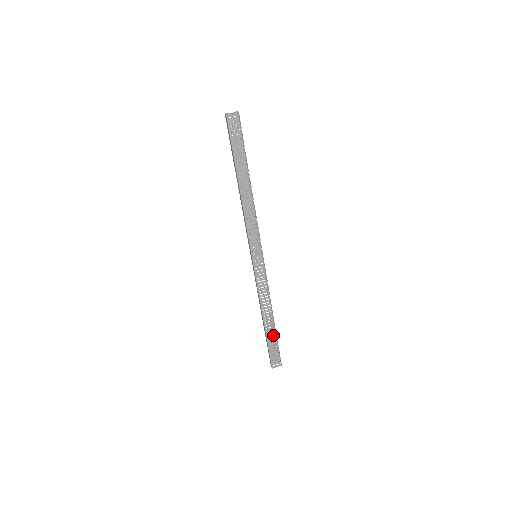
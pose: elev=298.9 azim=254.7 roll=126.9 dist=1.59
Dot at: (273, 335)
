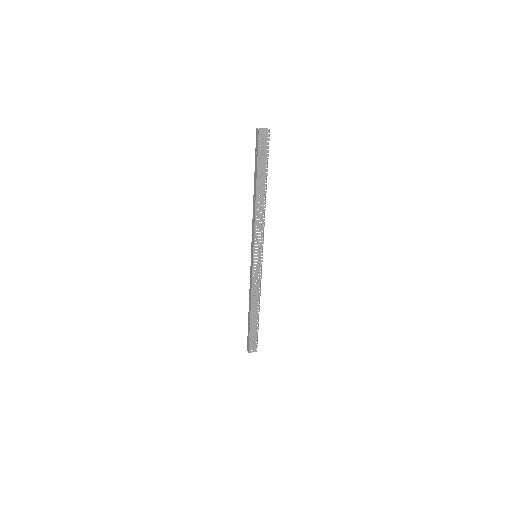
Dot at: occluded
